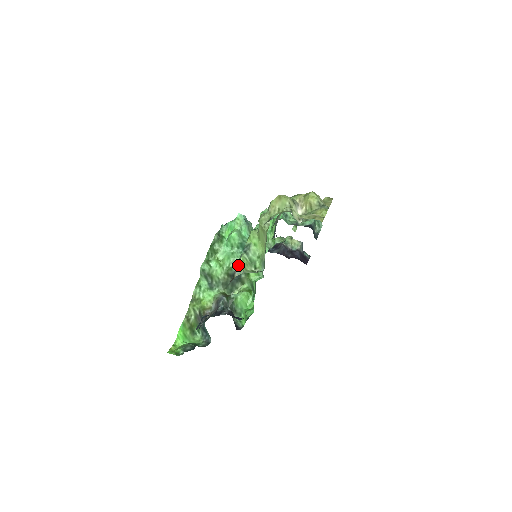
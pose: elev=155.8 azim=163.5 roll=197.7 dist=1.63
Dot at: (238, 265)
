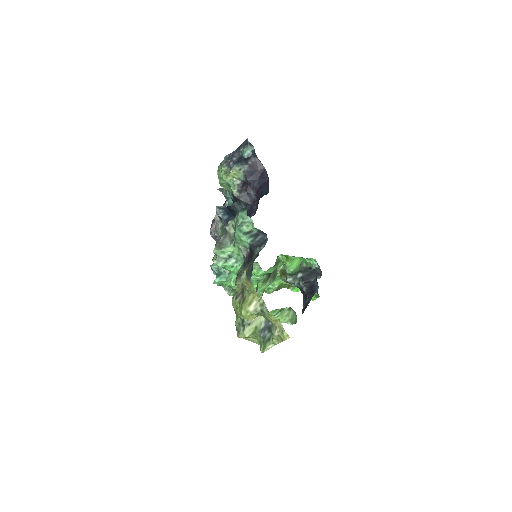
Dot at: occluded
